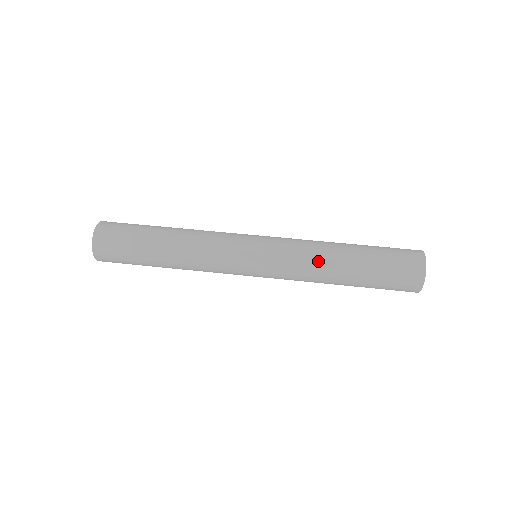
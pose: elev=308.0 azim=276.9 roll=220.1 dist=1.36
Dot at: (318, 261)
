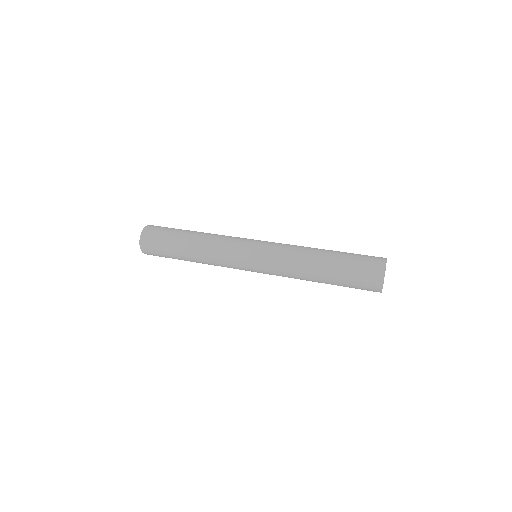
Dot at: (298, 268)
